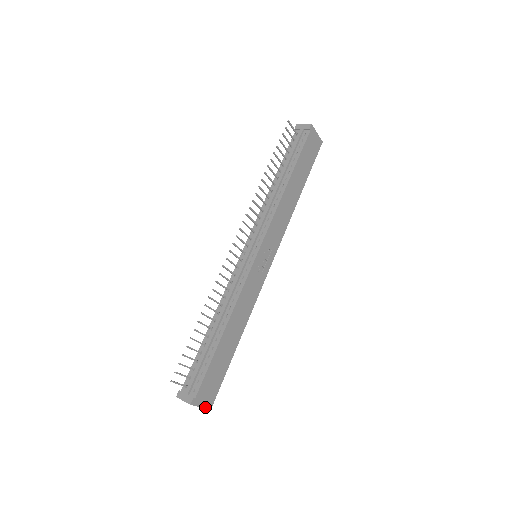
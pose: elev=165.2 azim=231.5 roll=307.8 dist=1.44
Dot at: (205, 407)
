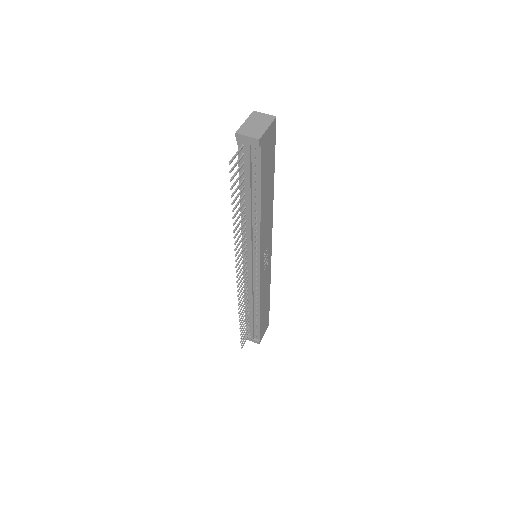
Dot at: occluded
